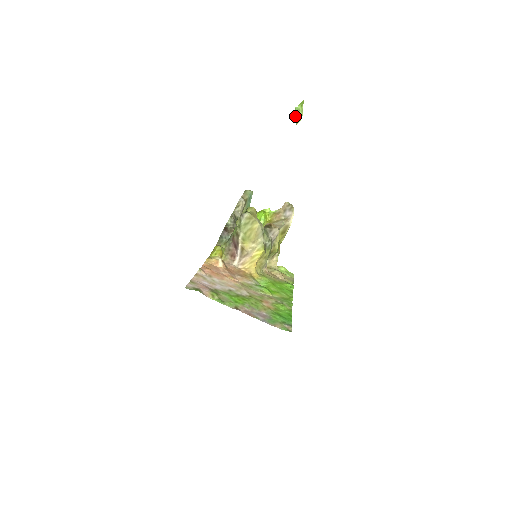
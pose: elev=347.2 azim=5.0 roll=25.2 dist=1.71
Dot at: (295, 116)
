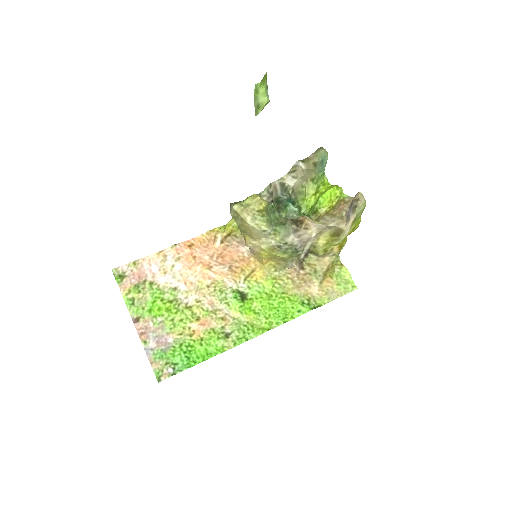
Dot at: (255, 100)
